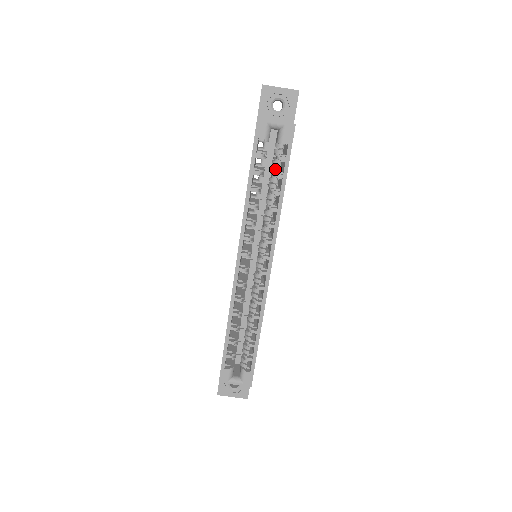
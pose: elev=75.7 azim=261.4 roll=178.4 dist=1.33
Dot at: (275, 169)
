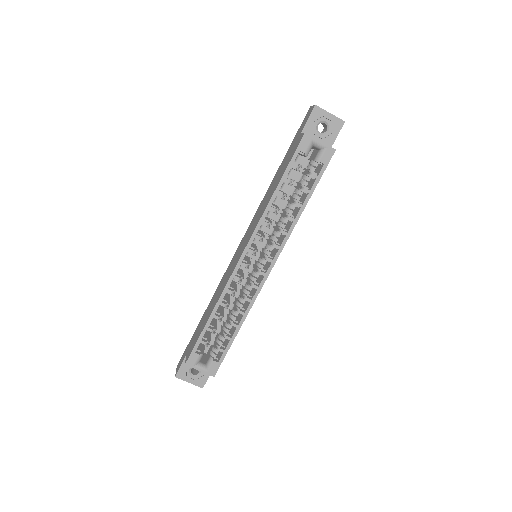
Dot at: (304, 183)
